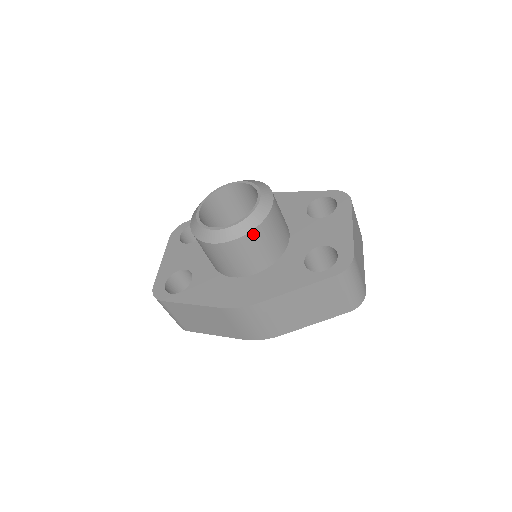
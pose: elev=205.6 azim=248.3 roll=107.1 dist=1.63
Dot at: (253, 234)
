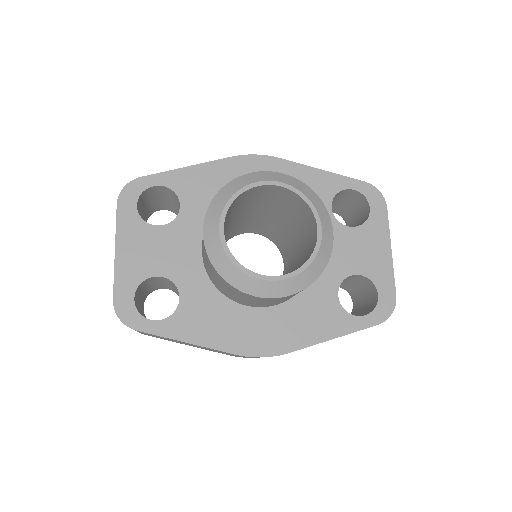
Dot at: (309, 285)
